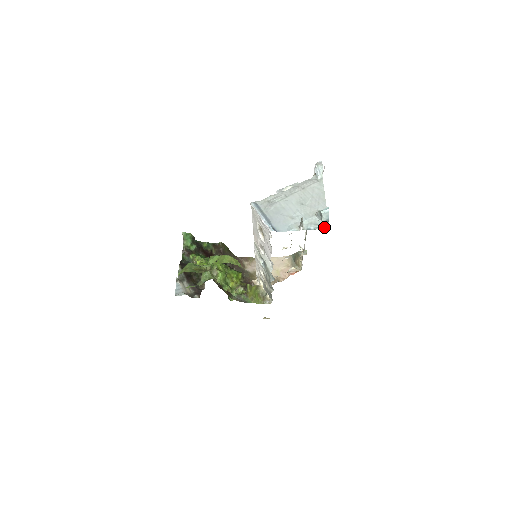
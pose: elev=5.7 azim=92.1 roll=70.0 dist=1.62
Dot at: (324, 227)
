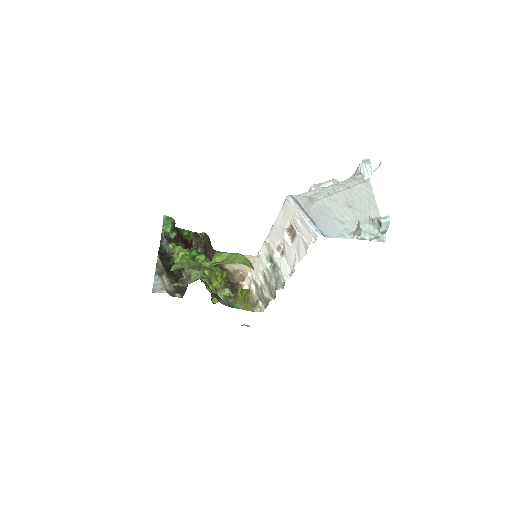
Dot at: (381, 239)
